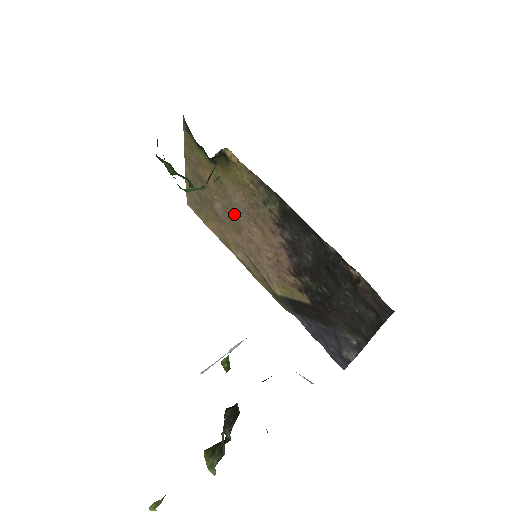
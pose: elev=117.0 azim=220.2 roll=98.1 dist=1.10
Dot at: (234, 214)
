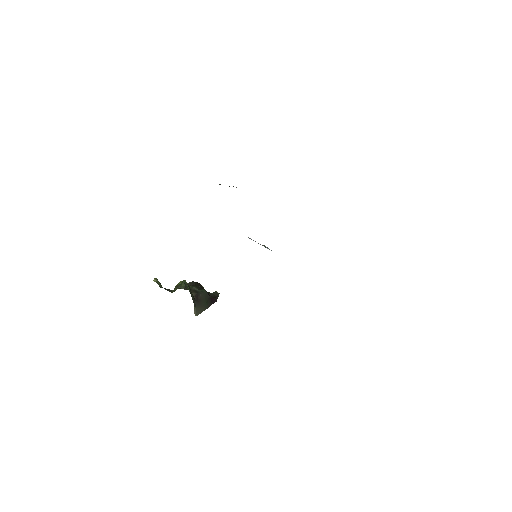
Dot at: occluded
